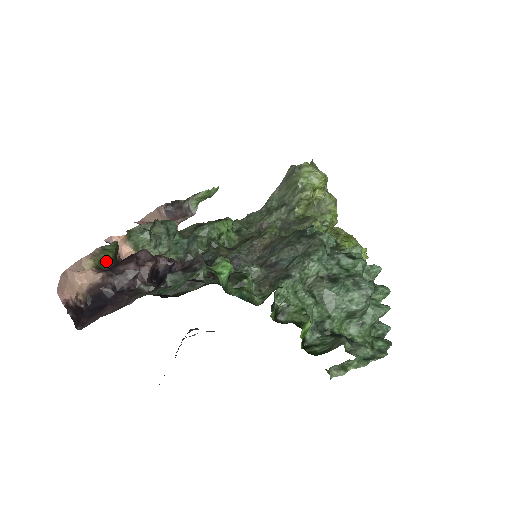
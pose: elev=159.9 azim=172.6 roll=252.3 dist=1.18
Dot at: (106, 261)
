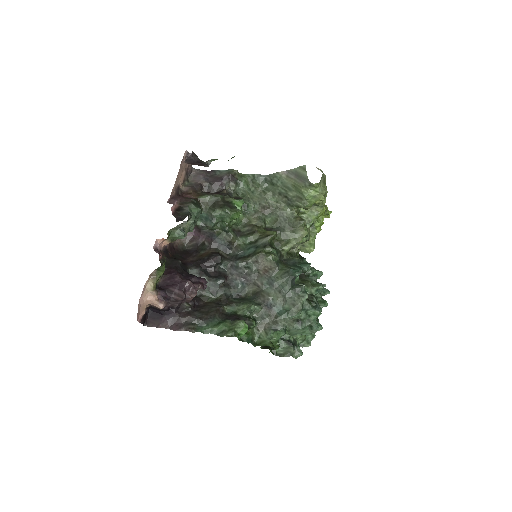
Dot at: (159, 278)
